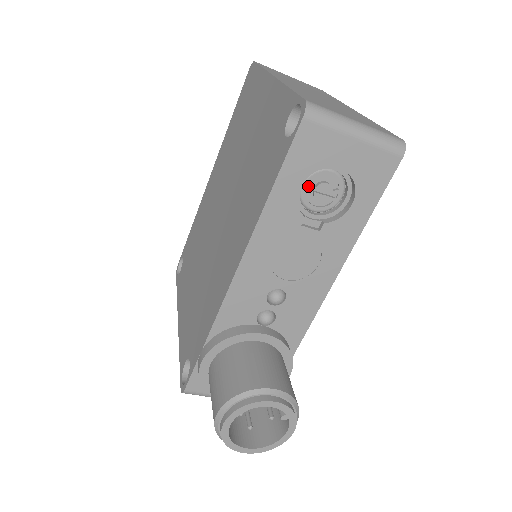
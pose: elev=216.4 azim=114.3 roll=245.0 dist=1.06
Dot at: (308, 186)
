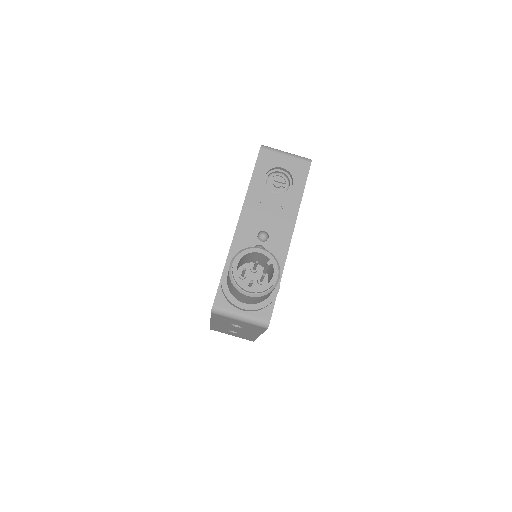
Dot at: (270, 181)
